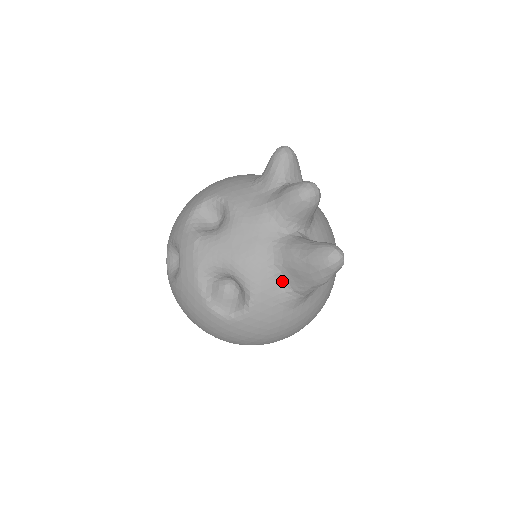
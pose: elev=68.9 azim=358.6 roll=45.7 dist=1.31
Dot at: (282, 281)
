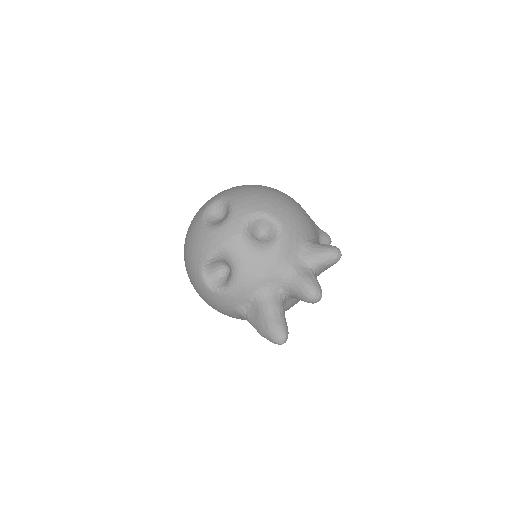
Dot at: (248, 305)
